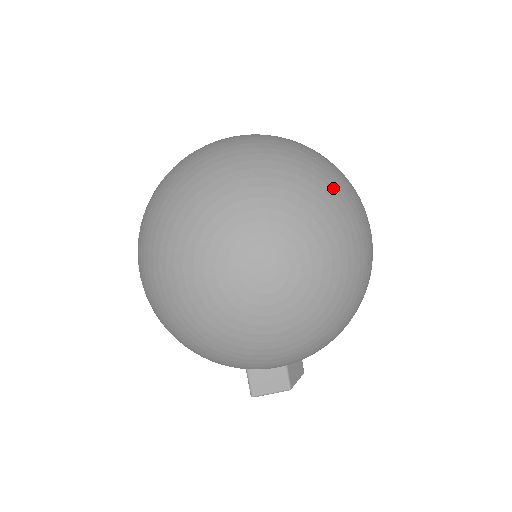
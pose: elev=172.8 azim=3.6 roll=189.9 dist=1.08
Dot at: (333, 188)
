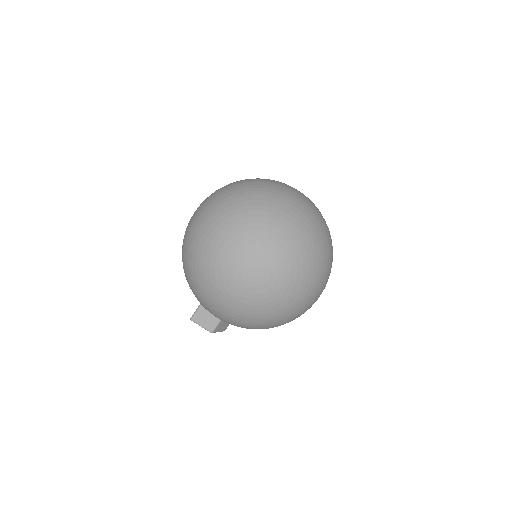
Dot at: (319, 264)
